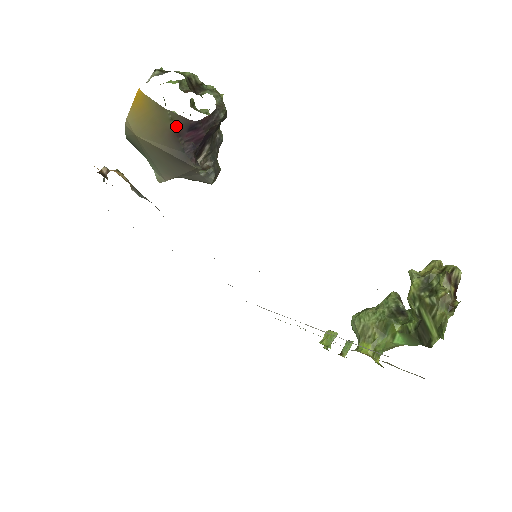
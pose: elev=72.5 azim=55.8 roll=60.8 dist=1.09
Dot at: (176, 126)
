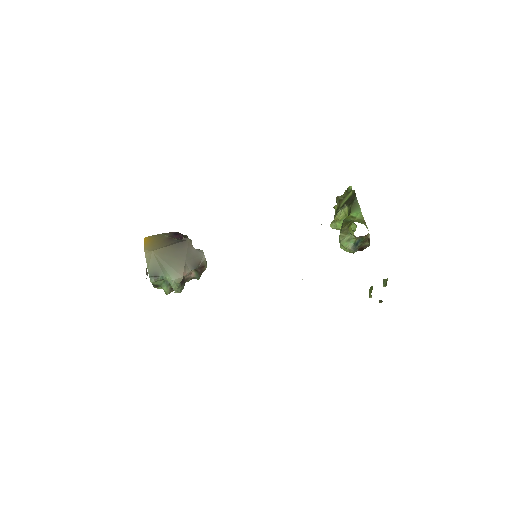
Dot at: (168, 236)
